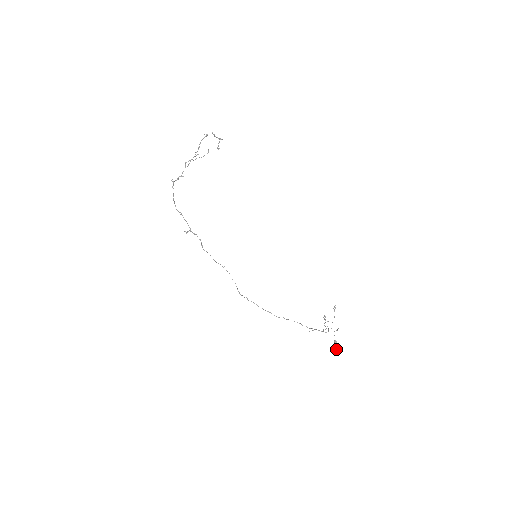
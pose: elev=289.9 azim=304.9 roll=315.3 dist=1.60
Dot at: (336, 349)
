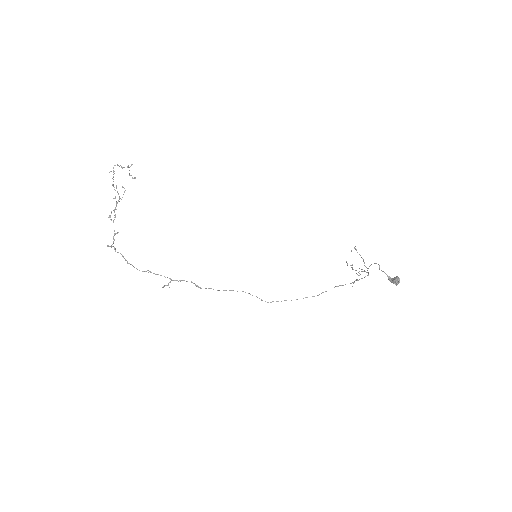
Dot at: (395, 282)
